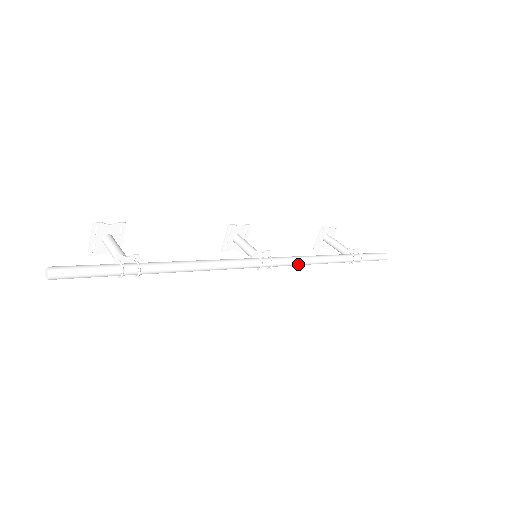
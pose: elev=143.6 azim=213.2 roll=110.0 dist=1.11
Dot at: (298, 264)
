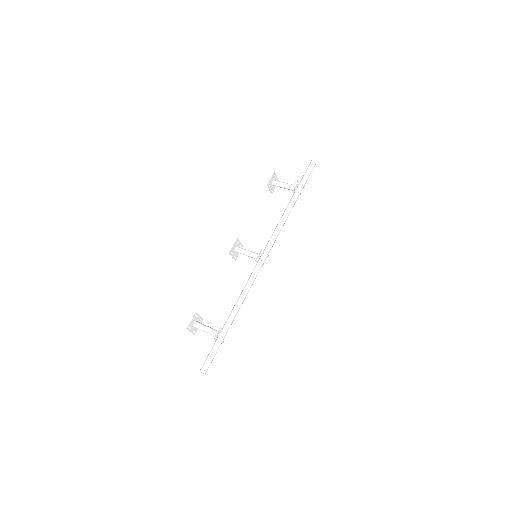
Dot at: (277, 236)
